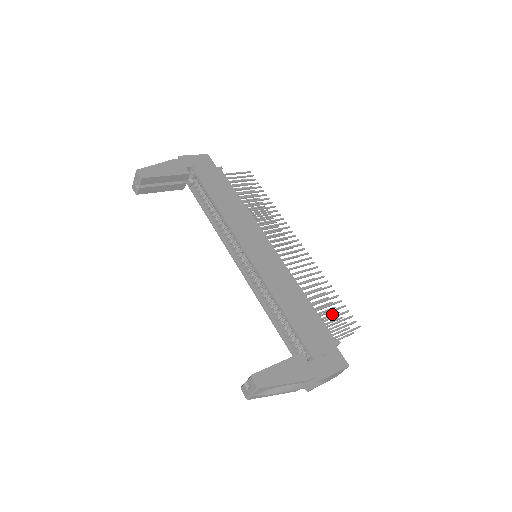
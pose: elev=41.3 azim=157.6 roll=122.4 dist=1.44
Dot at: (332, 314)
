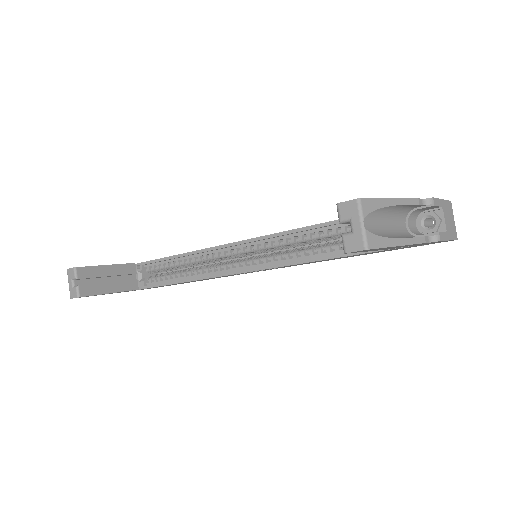
Dot at: occluded
